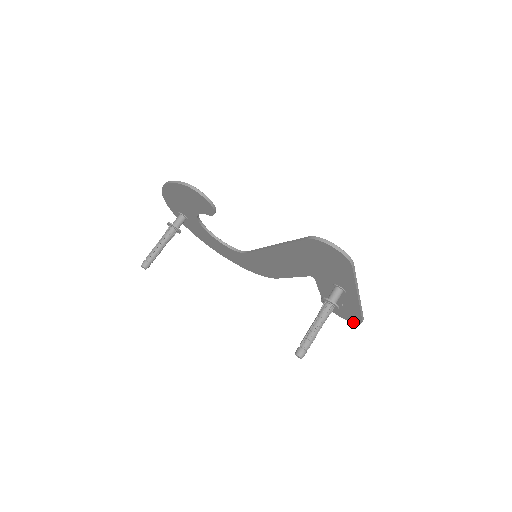
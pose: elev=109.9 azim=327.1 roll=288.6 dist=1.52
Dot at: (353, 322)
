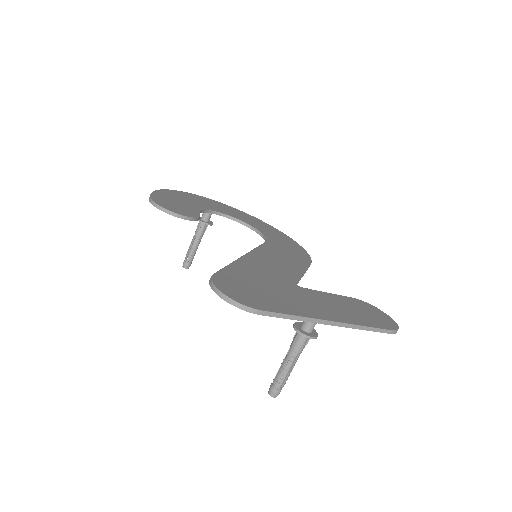
Dot at: occluded
